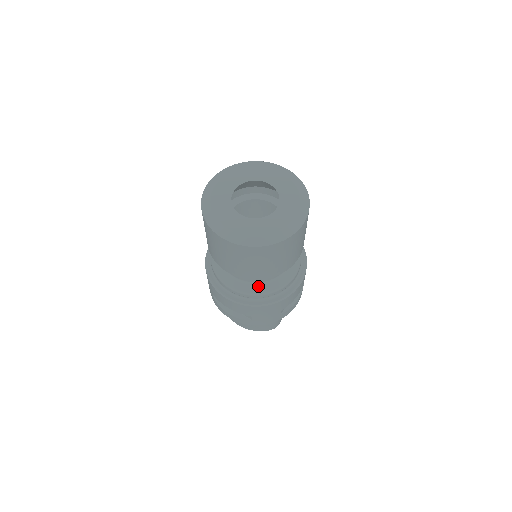
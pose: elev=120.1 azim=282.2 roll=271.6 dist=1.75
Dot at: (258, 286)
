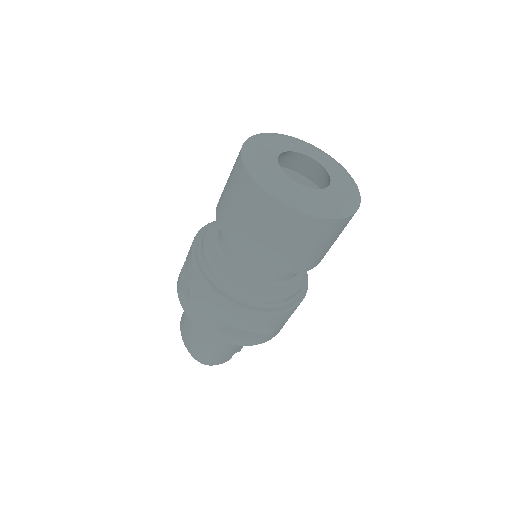
Dot at: (224, 263)
